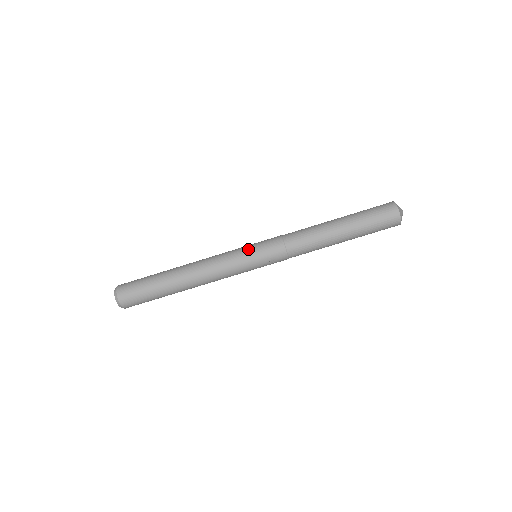
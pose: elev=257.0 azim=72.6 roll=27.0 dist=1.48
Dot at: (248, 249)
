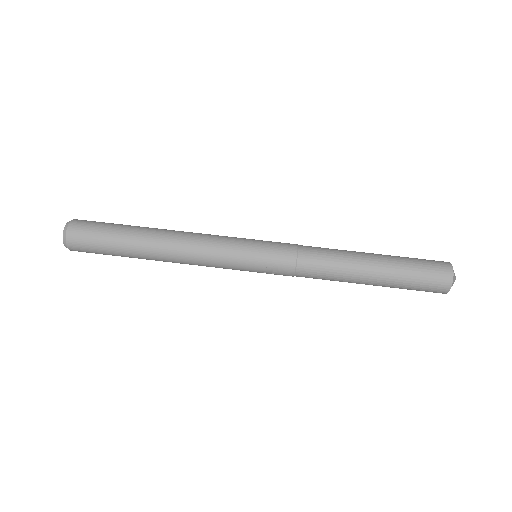
Dot at: (250, 244)
